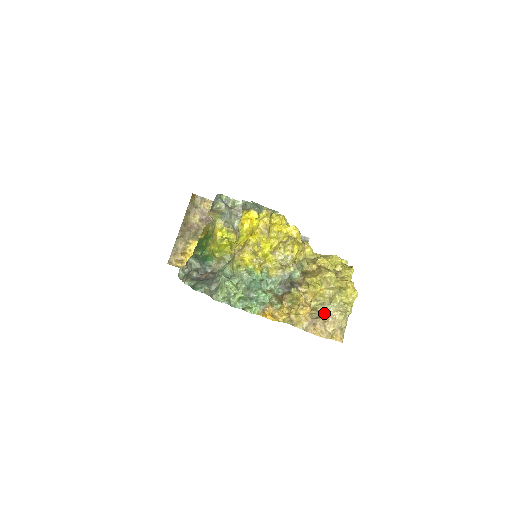
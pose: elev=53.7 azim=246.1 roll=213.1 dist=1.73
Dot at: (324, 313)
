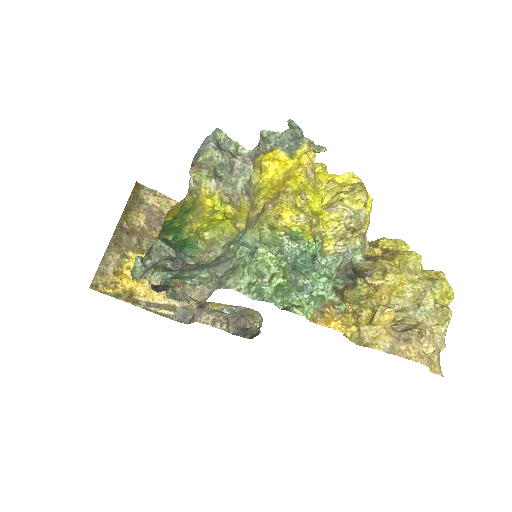
Dot at: (413, 323)
